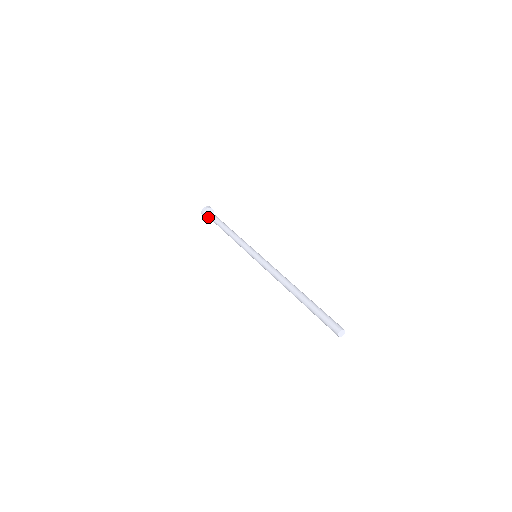
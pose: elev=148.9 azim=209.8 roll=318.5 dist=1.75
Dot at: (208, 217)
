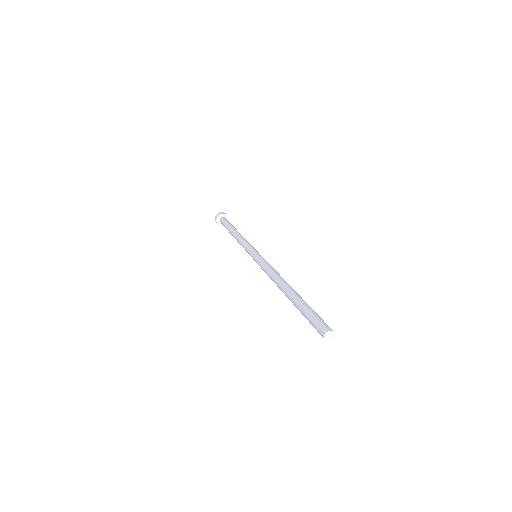
Dot at: occluded
